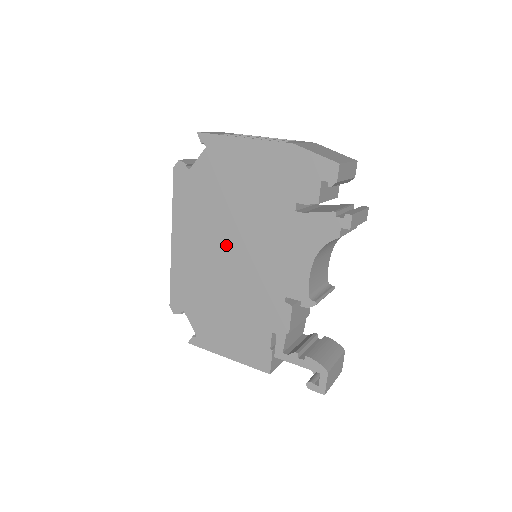
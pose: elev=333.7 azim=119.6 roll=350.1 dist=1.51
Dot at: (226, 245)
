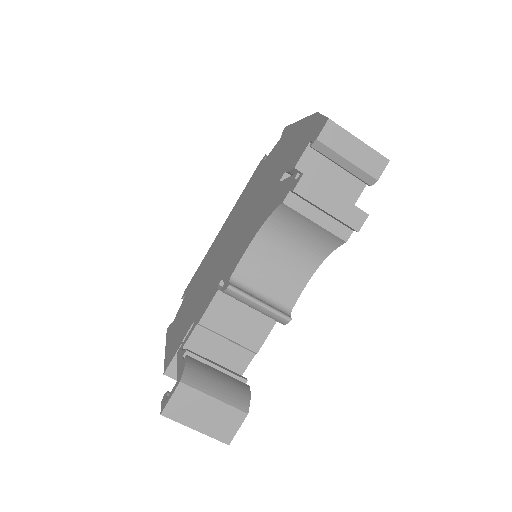
Dot at: (235, 226)
